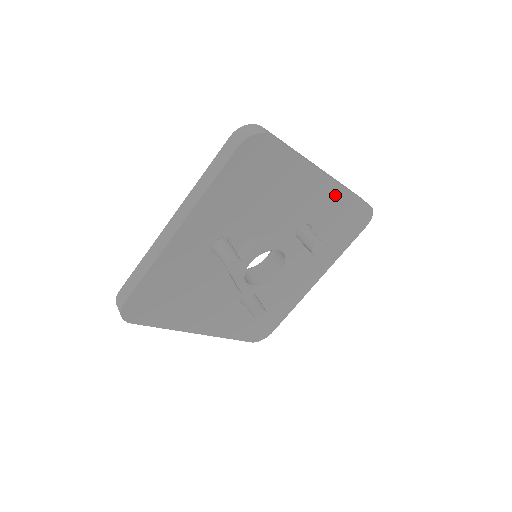
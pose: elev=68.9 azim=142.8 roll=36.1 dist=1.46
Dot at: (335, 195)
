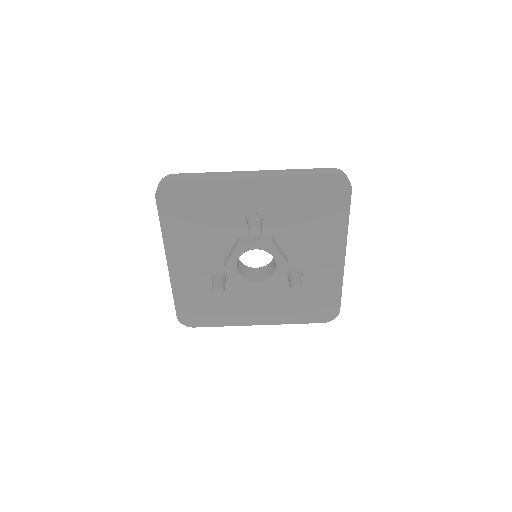
Dot at: (334, 274)
